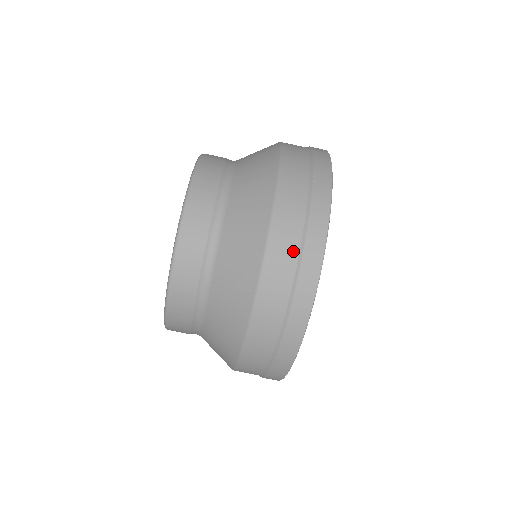
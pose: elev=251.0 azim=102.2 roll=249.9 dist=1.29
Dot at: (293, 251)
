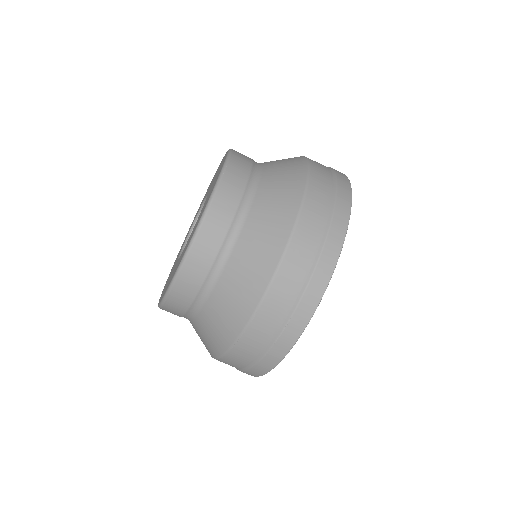
Dot at: (242, 365)
